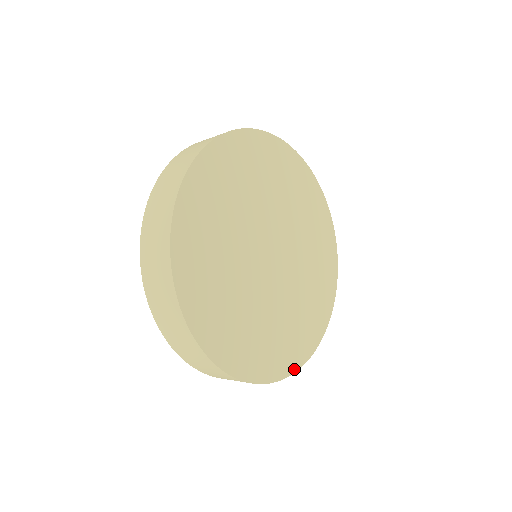
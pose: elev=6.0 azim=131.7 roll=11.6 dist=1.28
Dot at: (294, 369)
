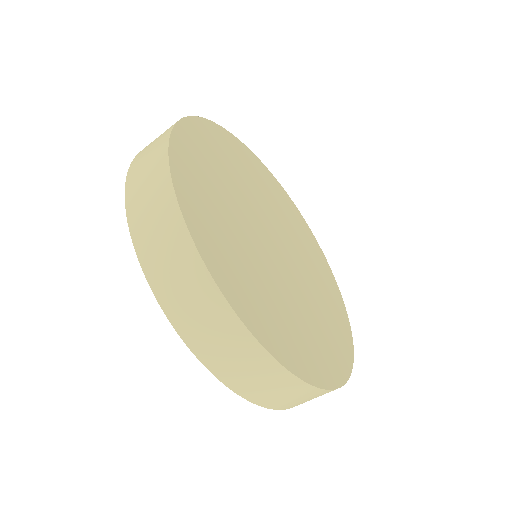
Dot at: (328, 385)
